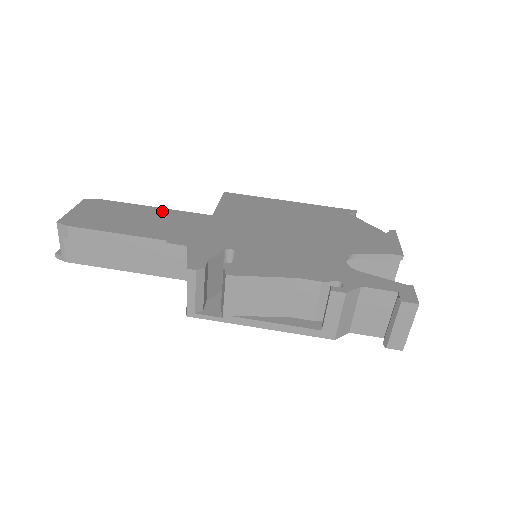
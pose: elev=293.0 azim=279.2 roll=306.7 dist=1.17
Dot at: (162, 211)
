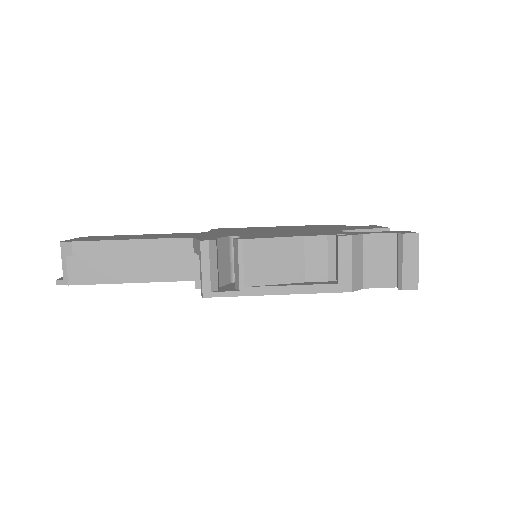
Dot at: (159, 234)
